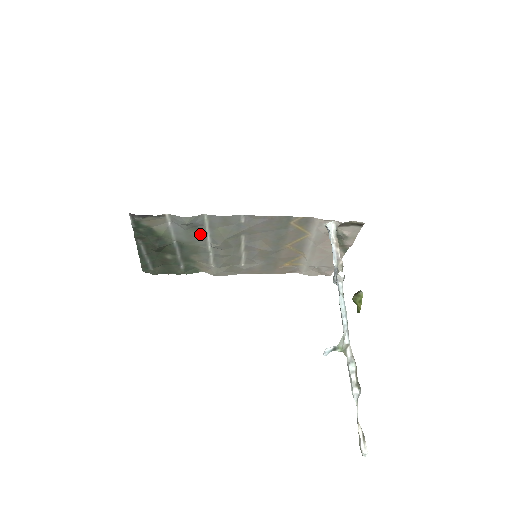
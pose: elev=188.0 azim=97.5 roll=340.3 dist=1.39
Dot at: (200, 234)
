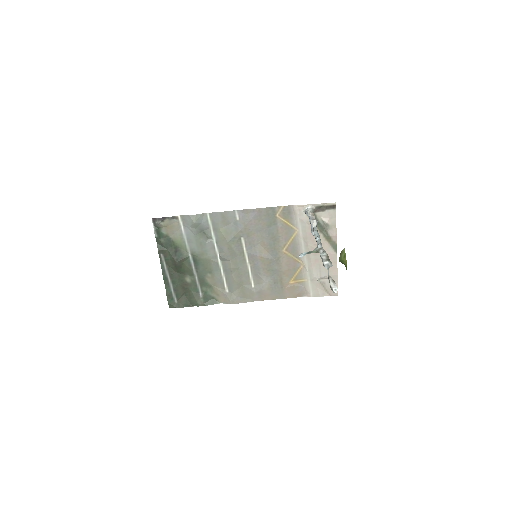
Dot at: (208, 241)
